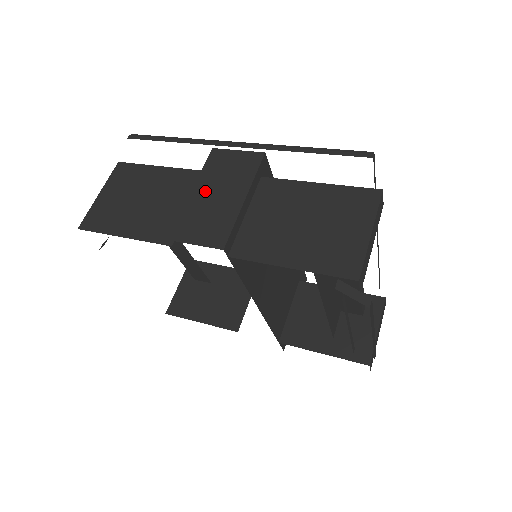
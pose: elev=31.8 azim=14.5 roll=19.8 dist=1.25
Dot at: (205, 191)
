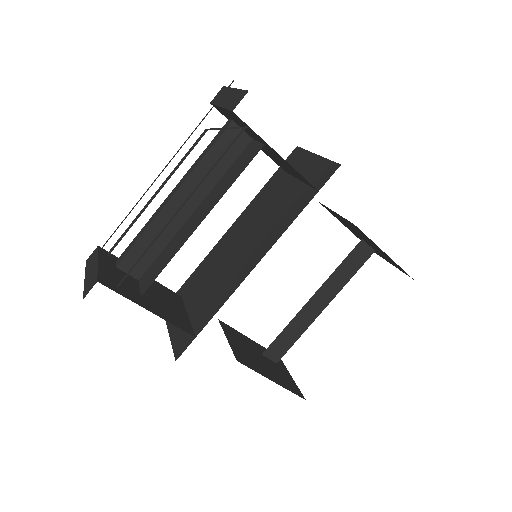
Dot at: occluded
